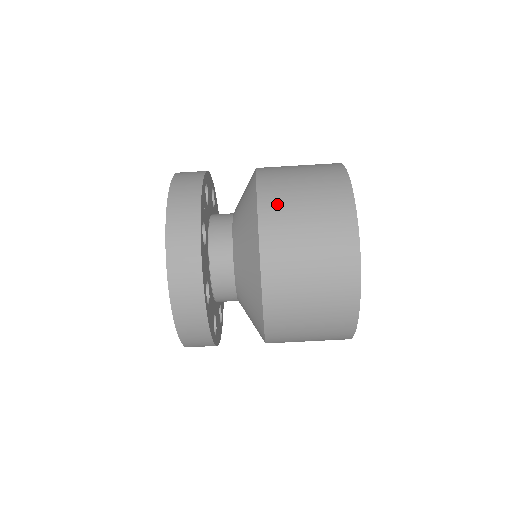
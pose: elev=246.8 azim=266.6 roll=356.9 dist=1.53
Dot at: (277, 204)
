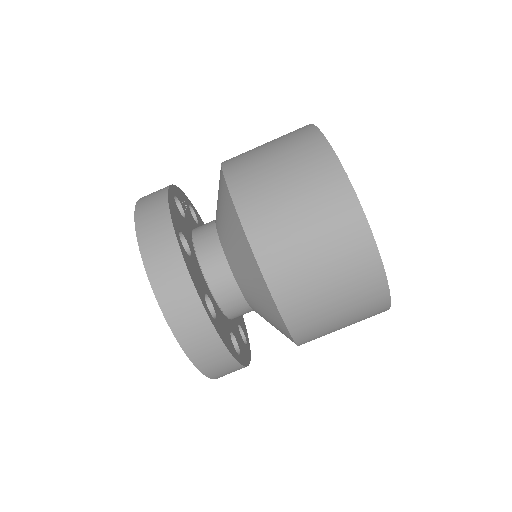
Dot at: occluded
